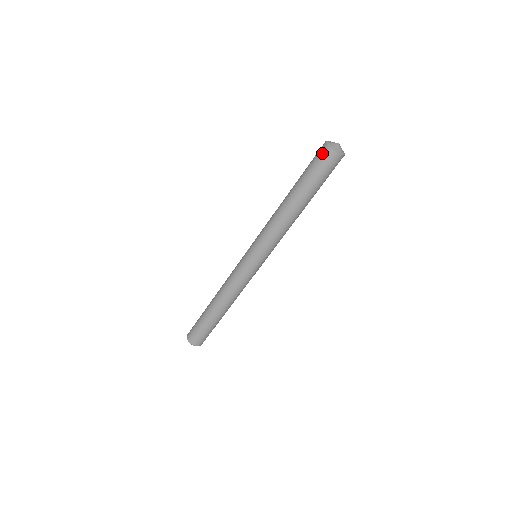
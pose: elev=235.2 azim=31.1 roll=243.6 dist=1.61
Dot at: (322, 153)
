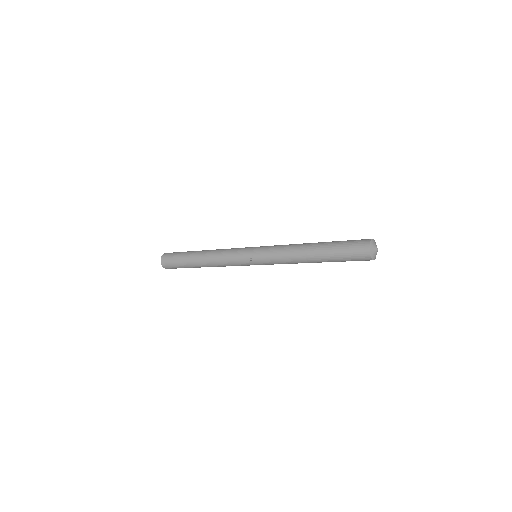
Dot at: (364, 260)
